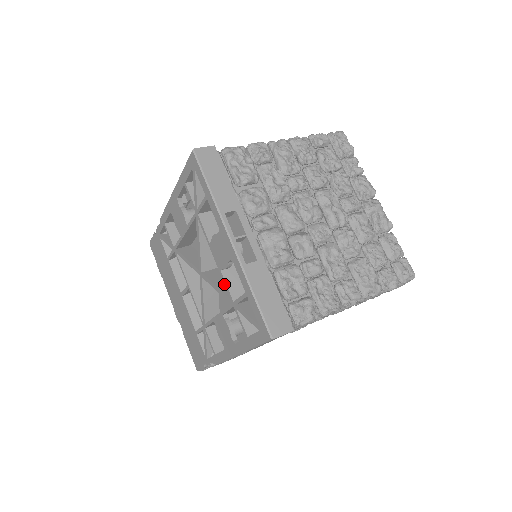
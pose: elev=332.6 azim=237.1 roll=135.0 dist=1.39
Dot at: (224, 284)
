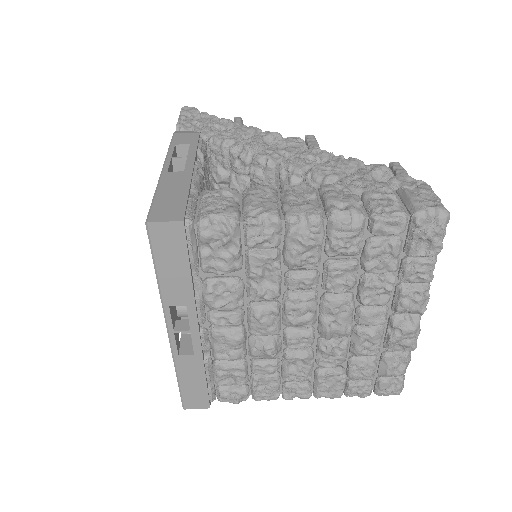
Dot at: occluded
